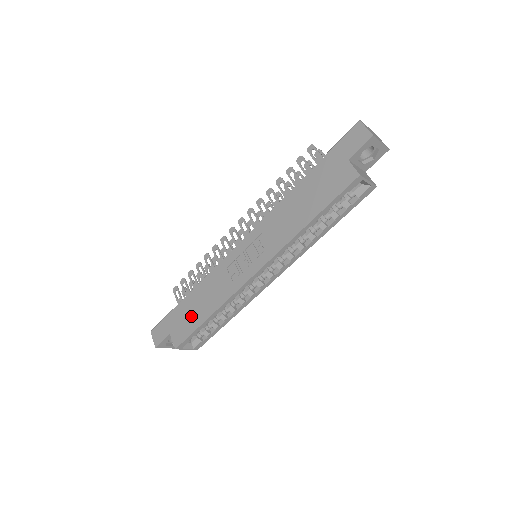
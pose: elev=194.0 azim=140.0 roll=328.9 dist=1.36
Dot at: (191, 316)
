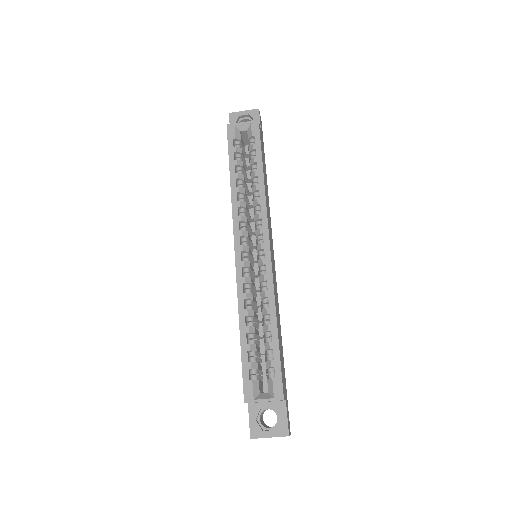
Dot at: occluded
